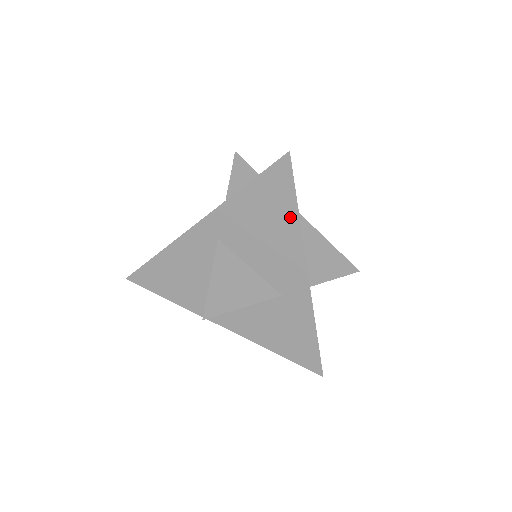
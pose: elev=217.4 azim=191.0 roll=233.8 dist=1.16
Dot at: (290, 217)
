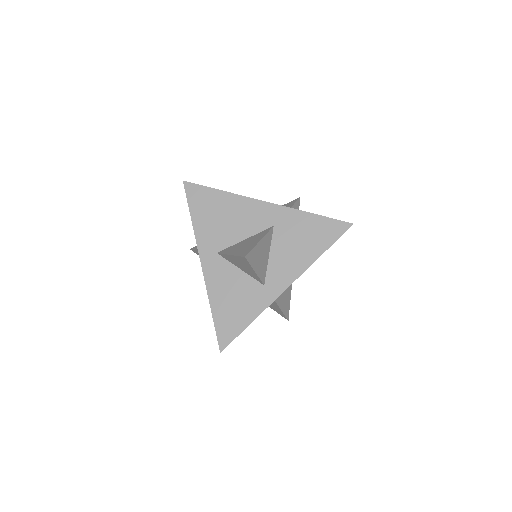
Dot at: (221, 197)
